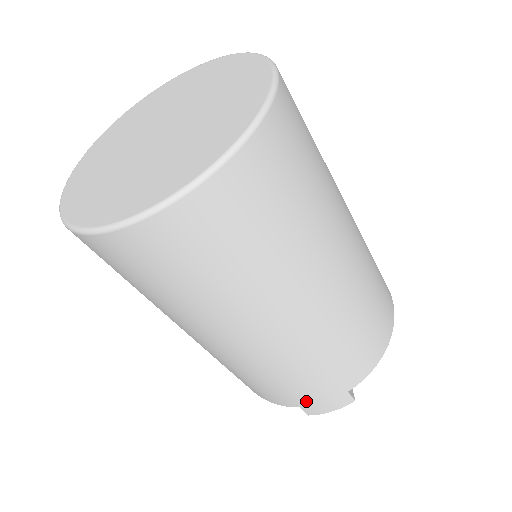
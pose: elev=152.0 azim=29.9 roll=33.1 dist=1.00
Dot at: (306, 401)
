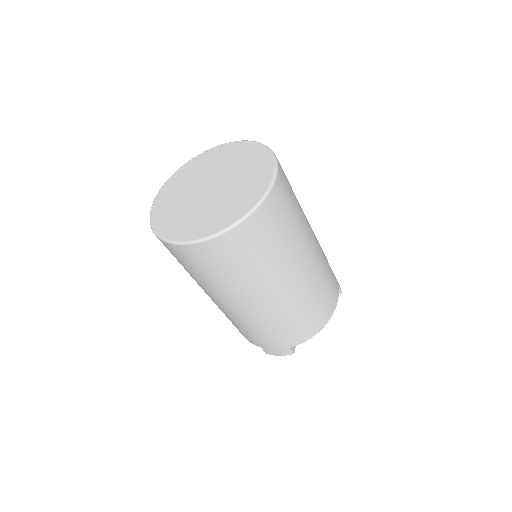
Dot at: (264, 345)
